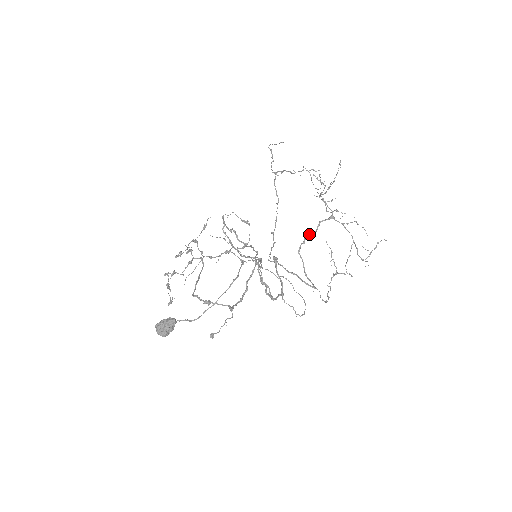
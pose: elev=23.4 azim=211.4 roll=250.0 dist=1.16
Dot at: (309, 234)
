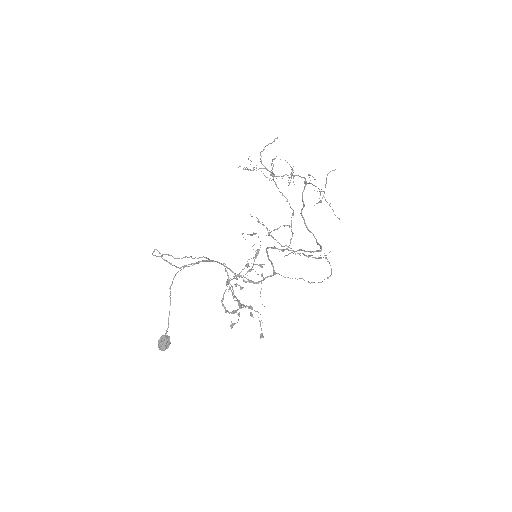
Dot at: (301, 209)
